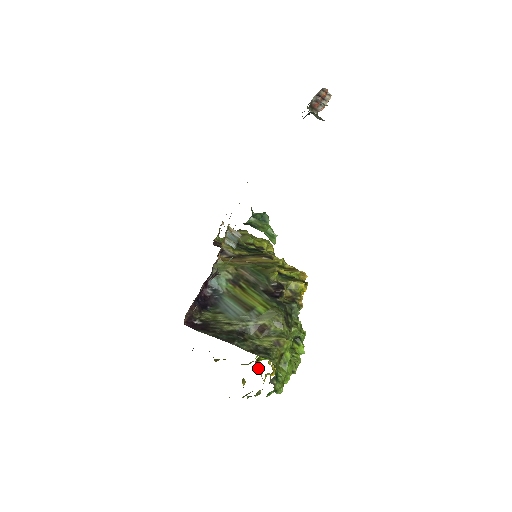
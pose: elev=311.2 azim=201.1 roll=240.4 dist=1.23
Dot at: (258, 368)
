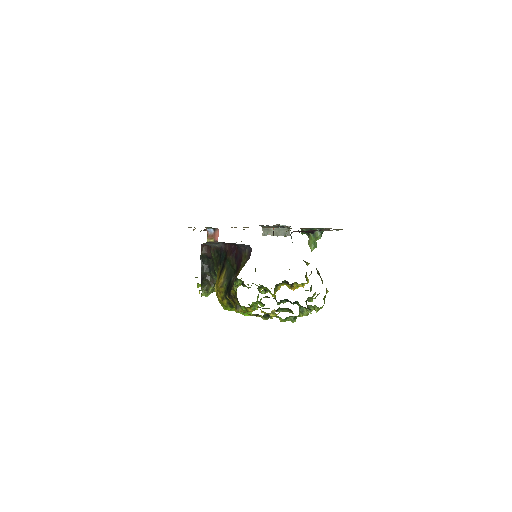
Dot at: (253, 310)
